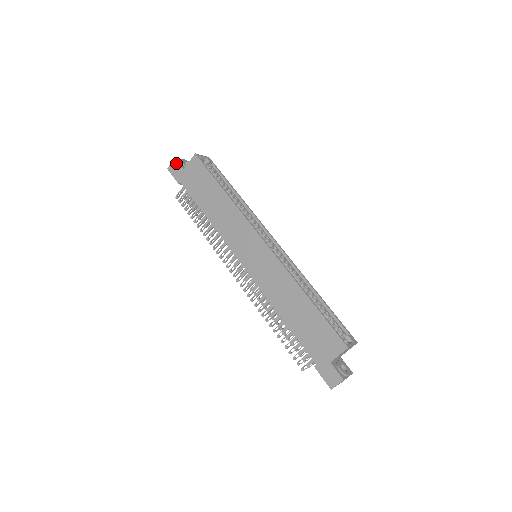
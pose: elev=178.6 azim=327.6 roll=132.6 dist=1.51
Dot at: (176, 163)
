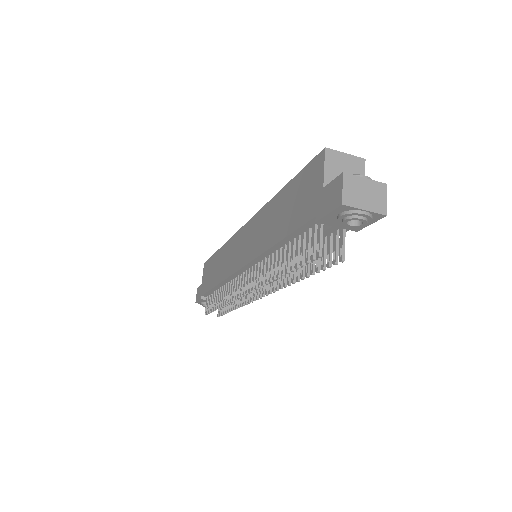
Dot at: (198, 289)
